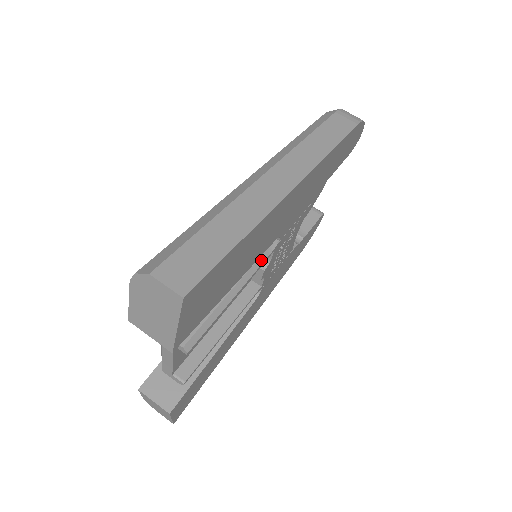
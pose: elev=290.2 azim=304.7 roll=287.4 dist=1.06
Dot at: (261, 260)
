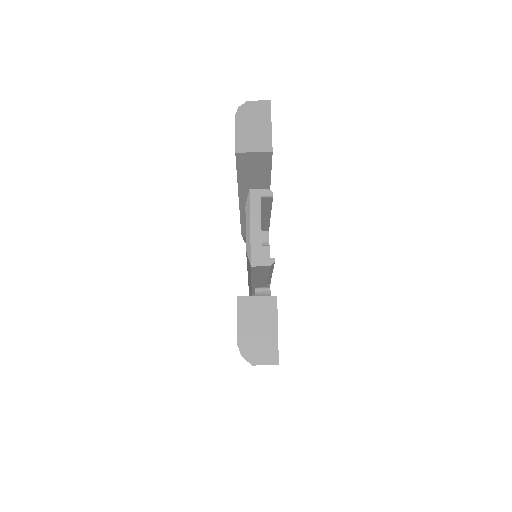
Dot at: occluded
